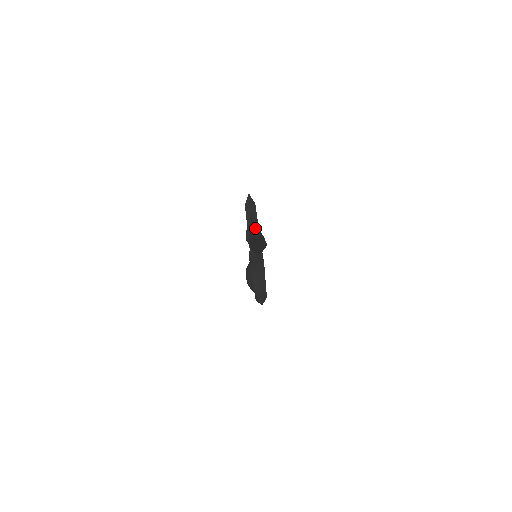
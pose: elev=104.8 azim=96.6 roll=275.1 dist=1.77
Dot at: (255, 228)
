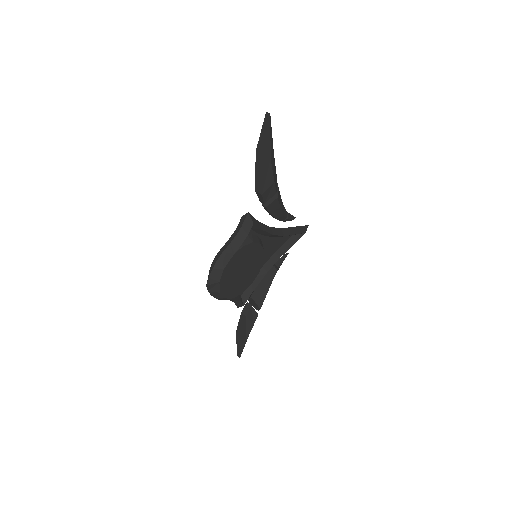
Dot at: occluded
